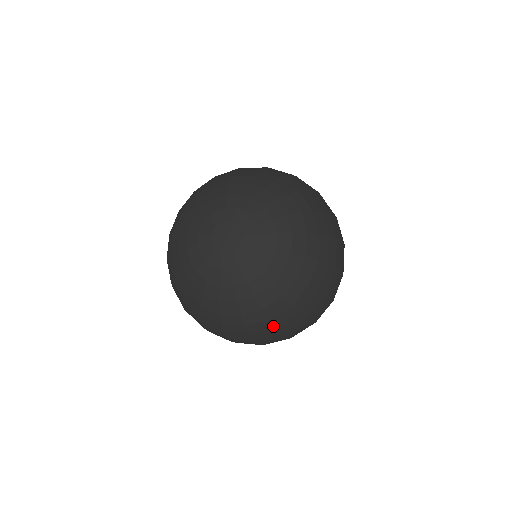
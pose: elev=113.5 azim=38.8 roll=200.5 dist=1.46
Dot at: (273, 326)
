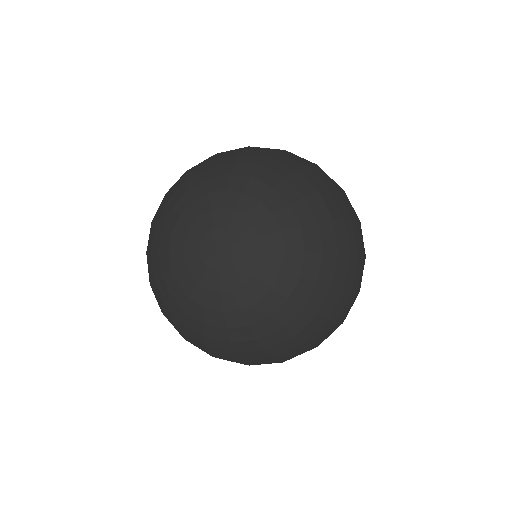
Dot at: (323, 320)
